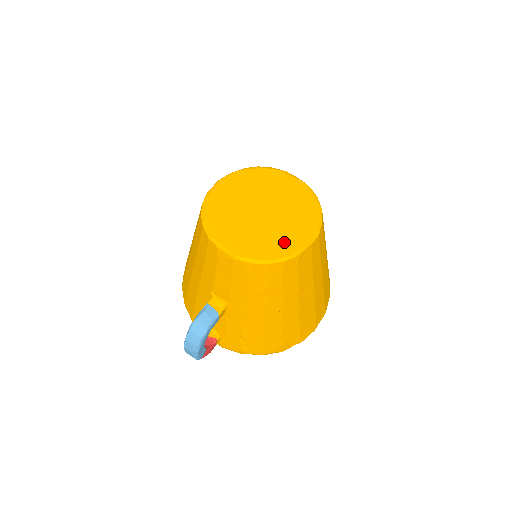
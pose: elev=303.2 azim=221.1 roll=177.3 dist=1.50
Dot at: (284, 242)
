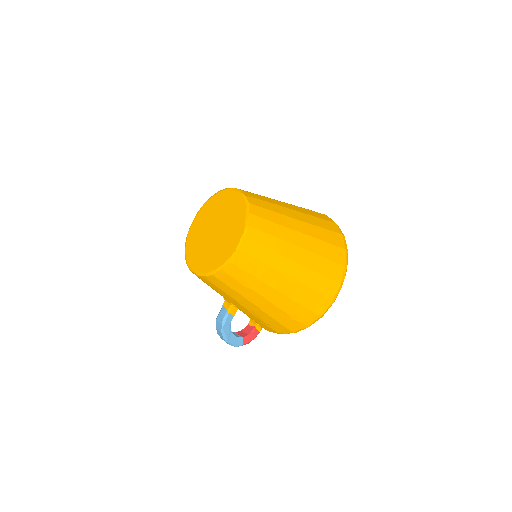
Dot at: (222, 253)
